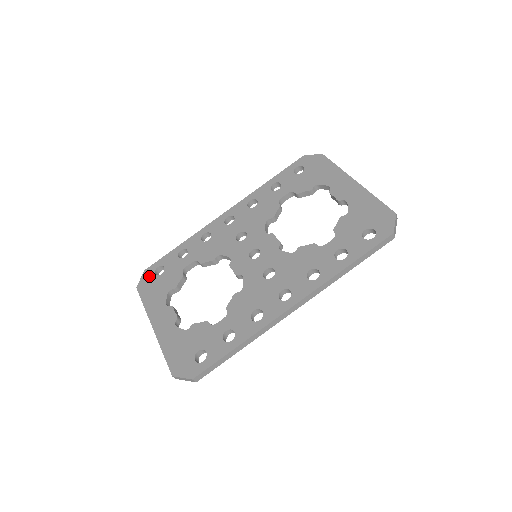
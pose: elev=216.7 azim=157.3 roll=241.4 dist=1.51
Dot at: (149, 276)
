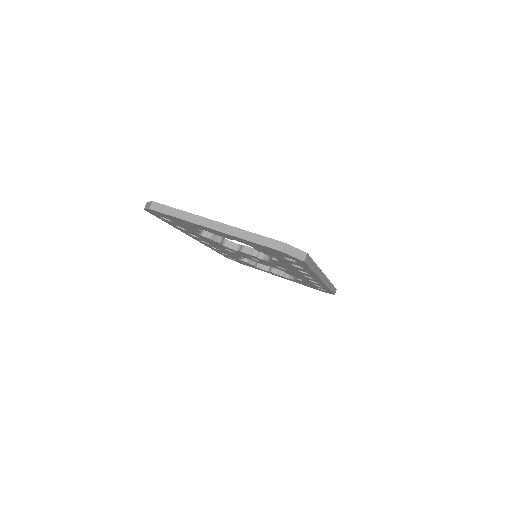
Dot at: occluded
